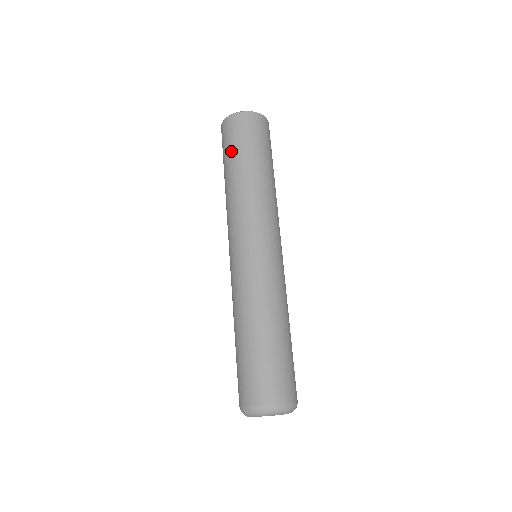
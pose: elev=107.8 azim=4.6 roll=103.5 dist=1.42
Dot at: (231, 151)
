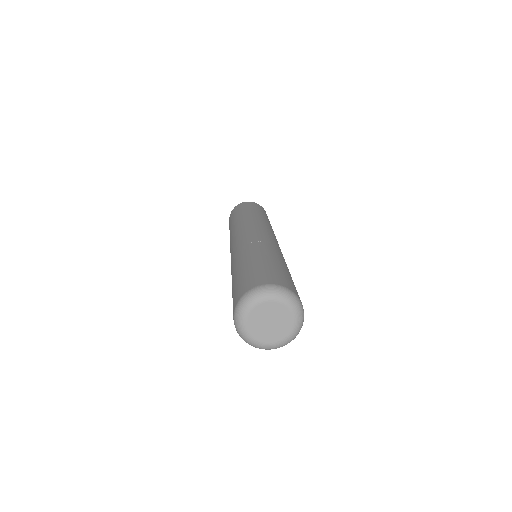
Dot at: (229, 228)
